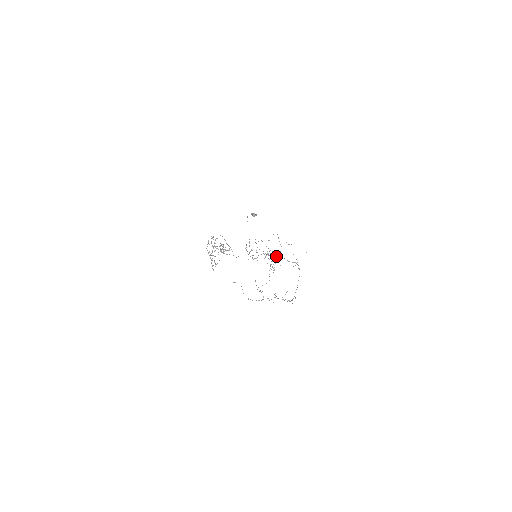
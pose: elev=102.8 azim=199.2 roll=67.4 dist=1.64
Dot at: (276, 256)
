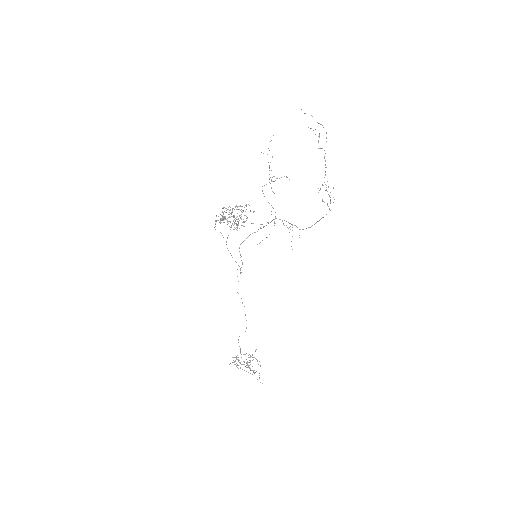
Dot at: (286, 177)
